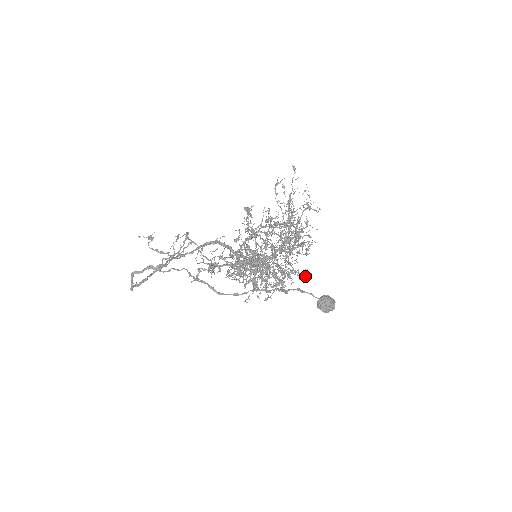
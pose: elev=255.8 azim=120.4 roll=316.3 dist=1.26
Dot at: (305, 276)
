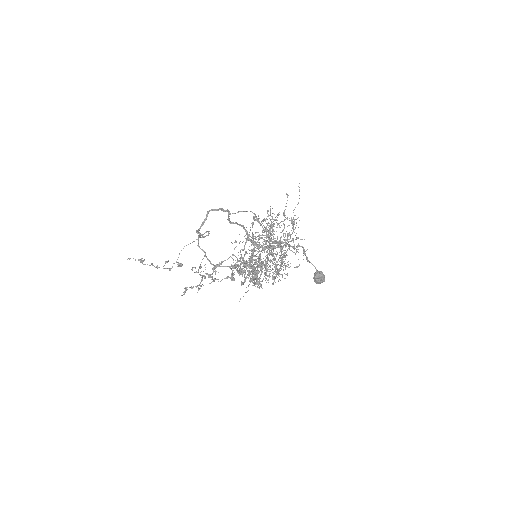
Dot at: (296, 267)
